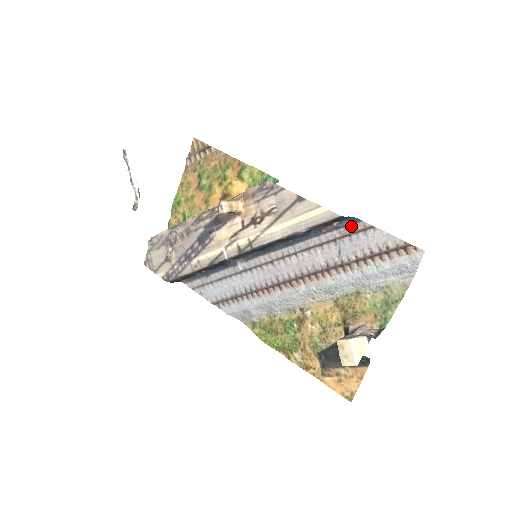
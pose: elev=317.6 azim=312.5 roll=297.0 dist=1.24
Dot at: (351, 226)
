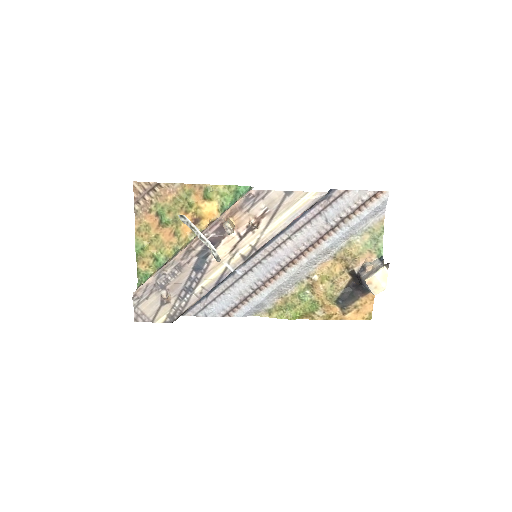
Dot at: (329, 197)
